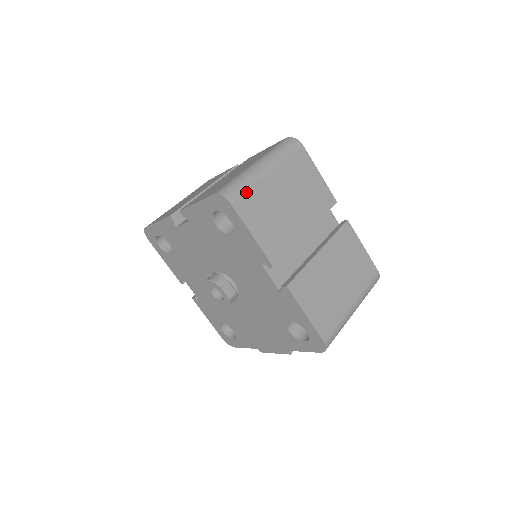
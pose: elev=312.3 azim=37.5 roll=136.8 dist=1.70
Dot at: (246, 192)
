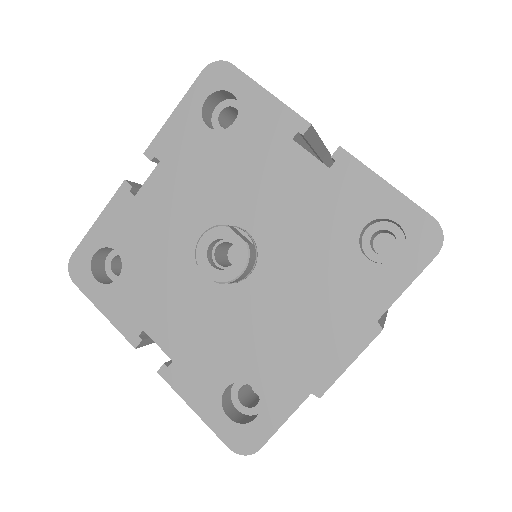
Dot at: occluded
